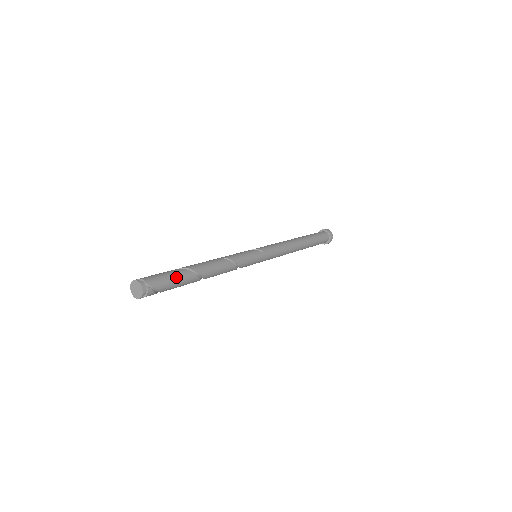
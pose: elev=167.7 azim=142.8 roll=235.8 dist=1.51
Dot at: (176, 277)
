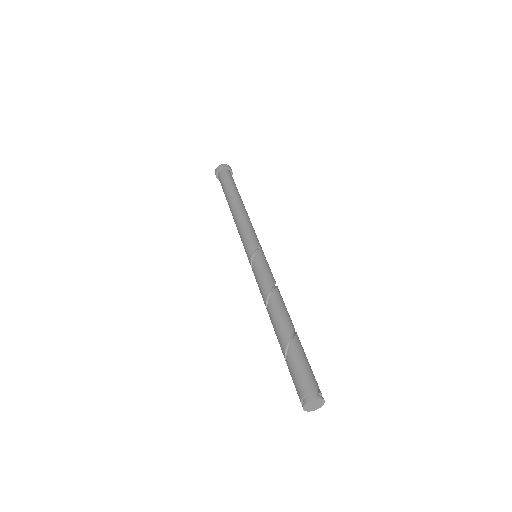
Dot at: (304, 356)
